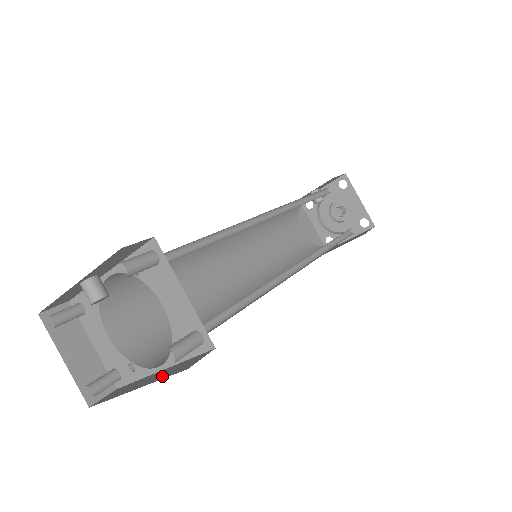
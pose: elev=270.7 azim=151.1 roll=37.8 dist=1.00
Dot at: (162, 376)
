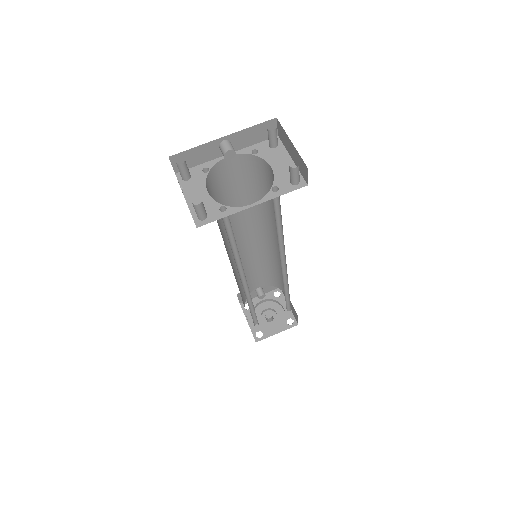
Dot at: occluded
